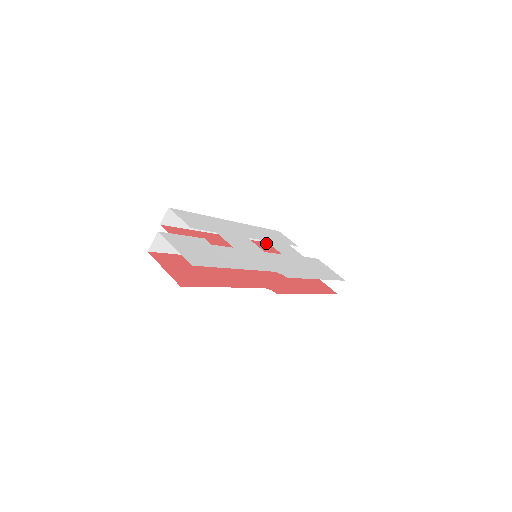
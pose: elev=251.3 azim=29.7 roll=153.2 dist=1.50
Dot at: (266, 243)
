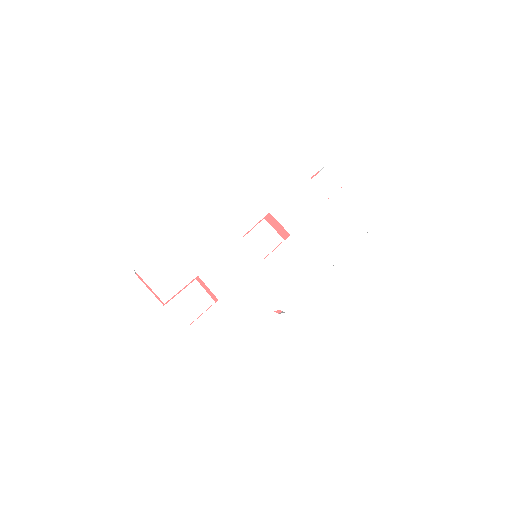
Dot at: occluded
